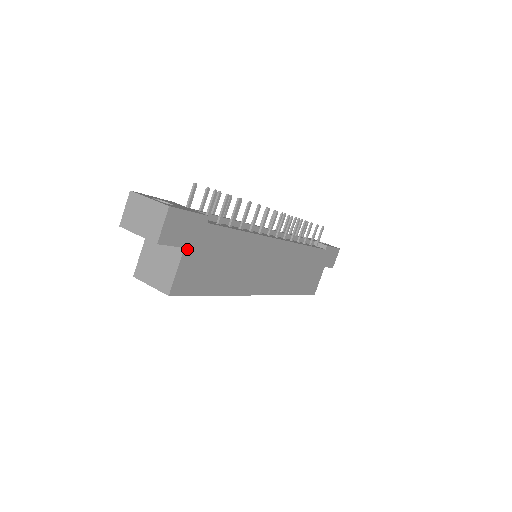
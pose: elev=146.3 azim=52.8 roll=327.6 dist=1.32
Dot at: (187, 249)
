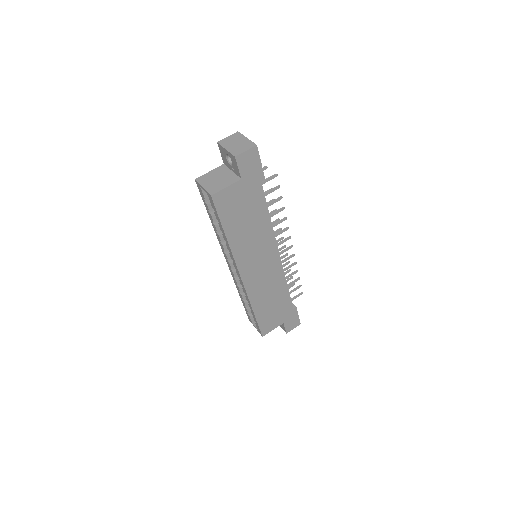
Dot at: (242, 182)
